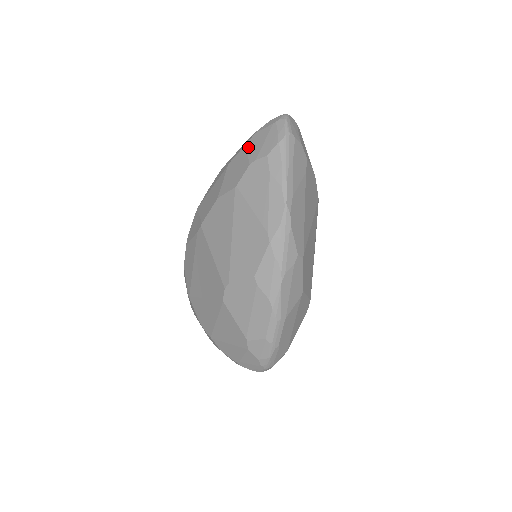
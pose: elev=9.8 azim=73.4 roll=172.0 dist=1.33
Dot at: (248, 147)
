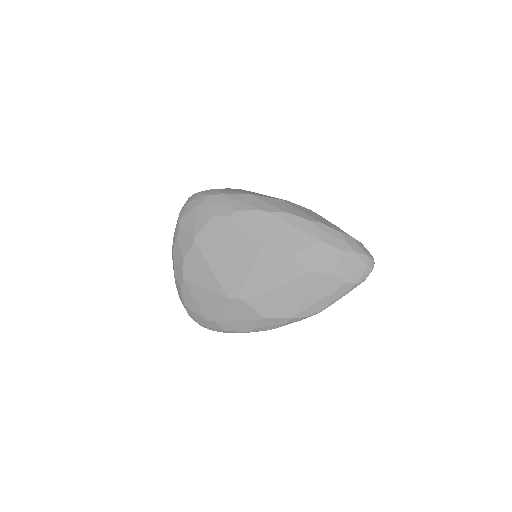
Dot at: (342, 257)
